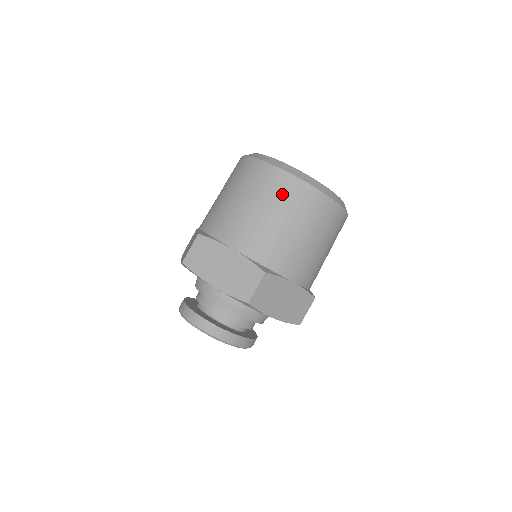
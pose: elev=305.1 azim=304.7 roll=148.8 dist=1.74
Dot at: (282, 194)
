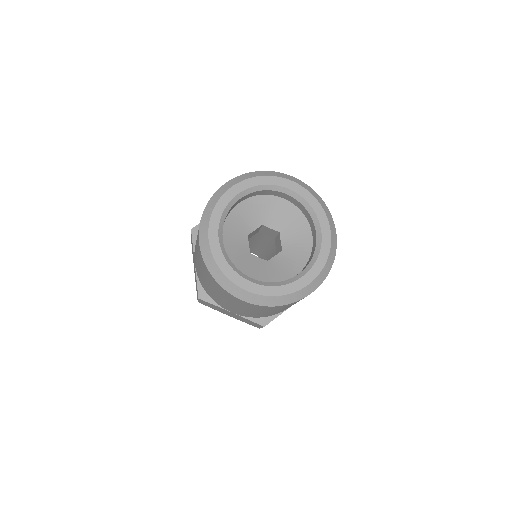
Dot at: occluded
